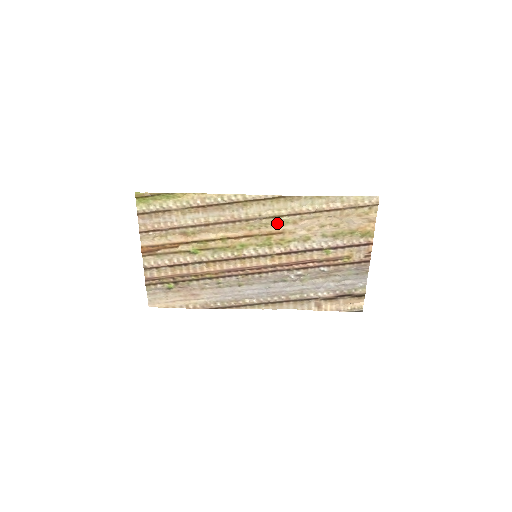
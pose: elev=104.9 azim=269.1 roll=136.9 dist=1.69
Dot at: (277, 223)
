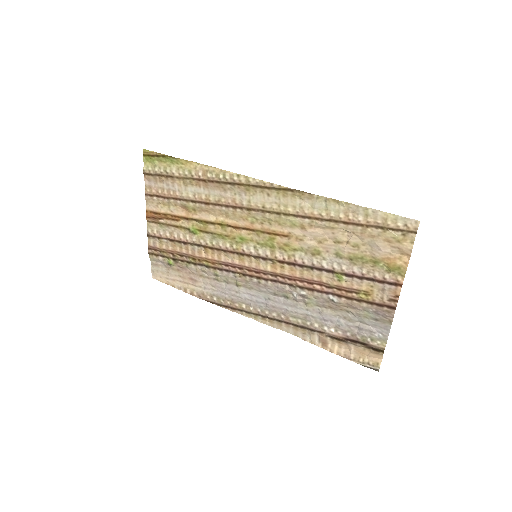
Dot at: (282, 222)
